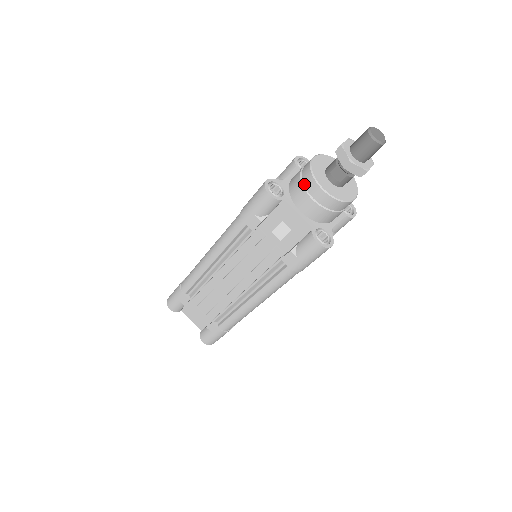
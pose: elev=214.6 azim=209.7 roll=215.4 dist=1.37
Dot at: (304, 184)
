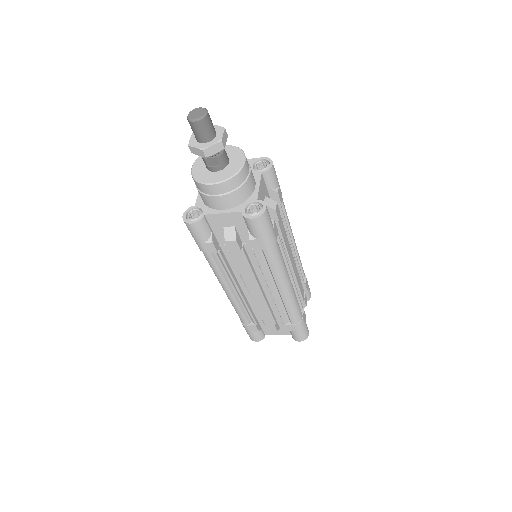
Dot at: (203, 192)
